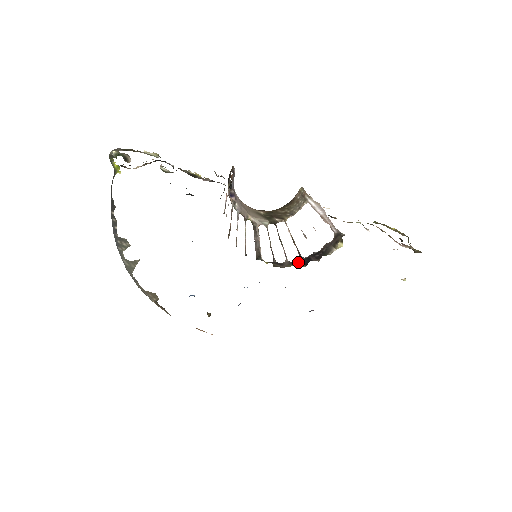
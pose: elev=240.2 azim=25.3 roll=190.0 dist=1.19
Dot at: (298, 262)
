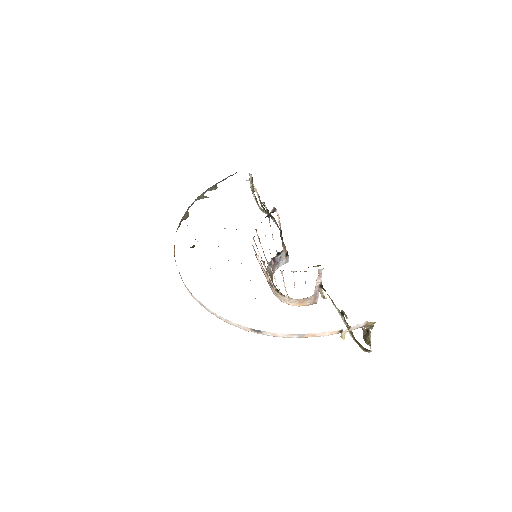
Dot at: occluded
